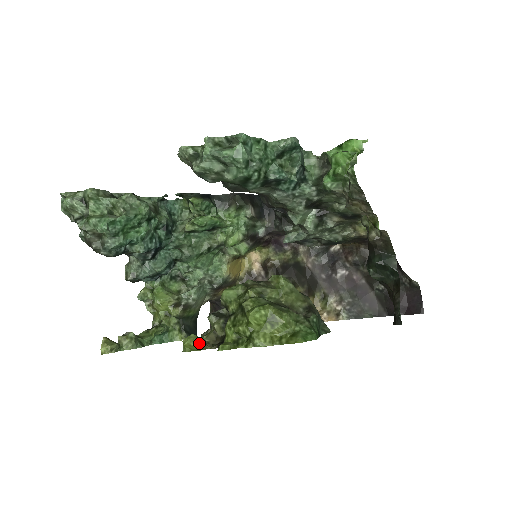
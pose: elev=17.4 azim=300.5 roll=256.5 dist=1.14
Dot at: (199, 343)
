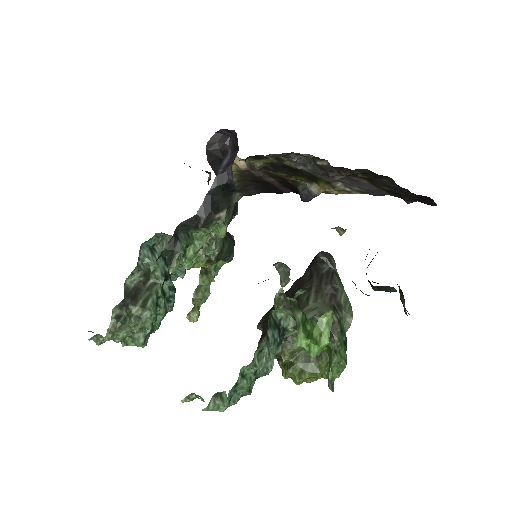
Dot at: occluded
